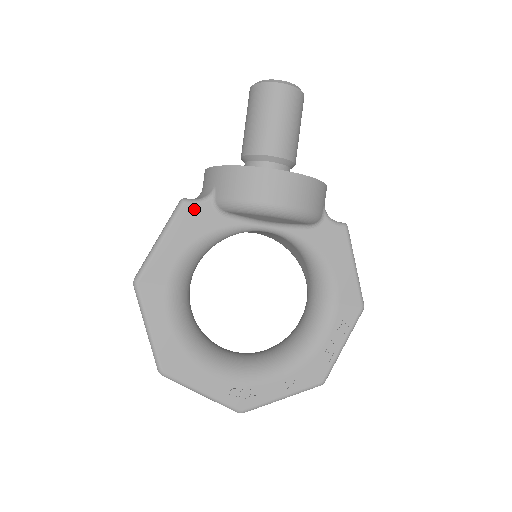
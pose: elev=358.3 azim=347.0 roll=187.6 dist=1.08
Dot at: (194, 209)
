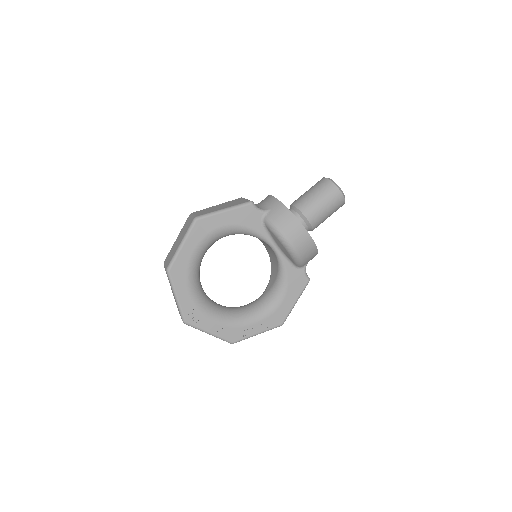
Dot at: (253, 211)
